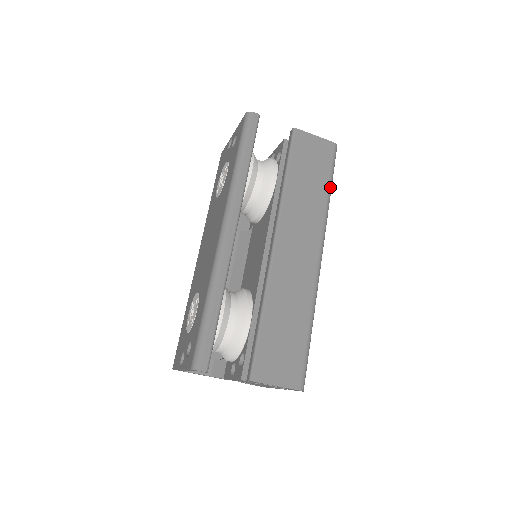
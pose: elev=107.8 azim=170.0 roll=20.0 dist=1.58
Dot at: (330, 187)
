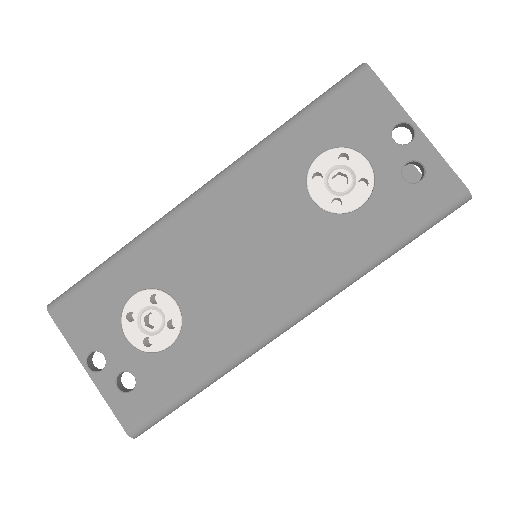
Dot at: occluded
